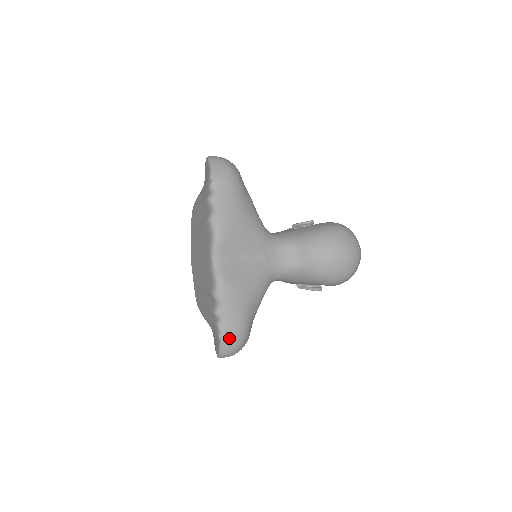
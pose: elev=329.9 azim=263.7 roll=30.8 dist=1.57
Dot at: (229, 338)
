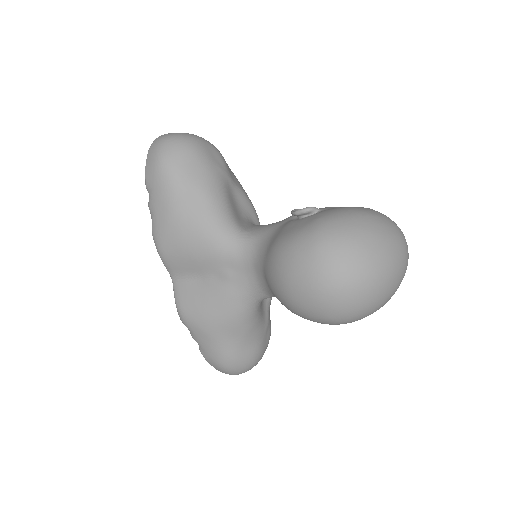
Dot at: (212, 363)
